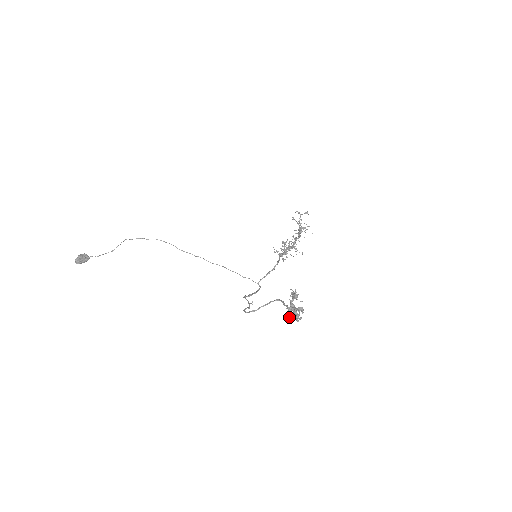
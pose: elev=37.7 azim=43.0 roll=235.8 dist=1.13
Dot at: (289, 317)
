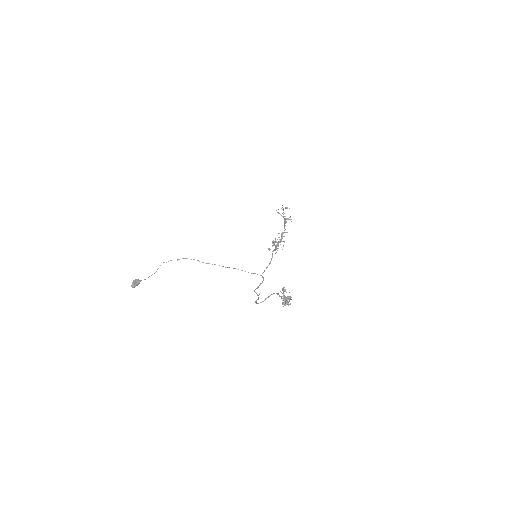
Dot at: (284, 303)
